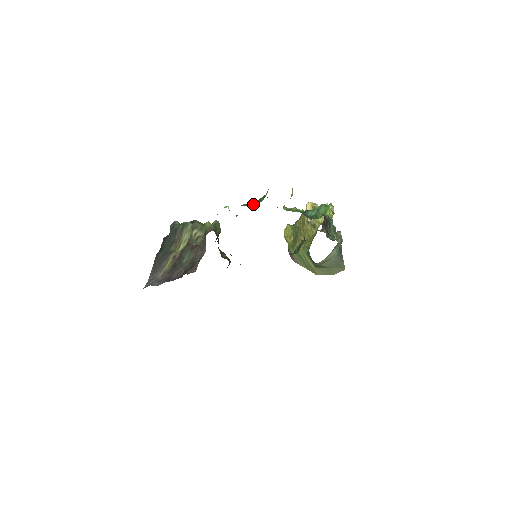
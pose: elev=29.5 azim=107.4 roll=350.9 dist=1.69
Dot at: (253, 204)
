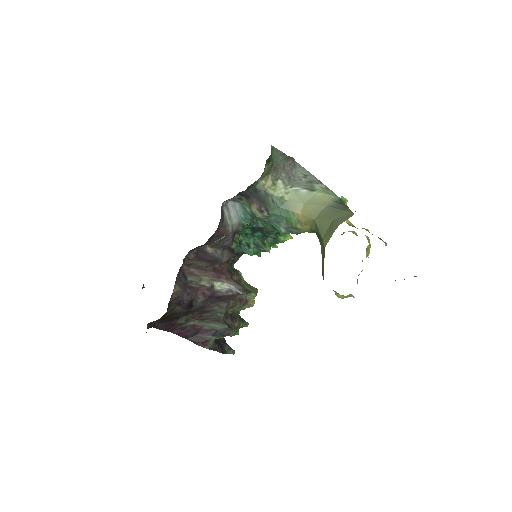
Dot at: occluded
